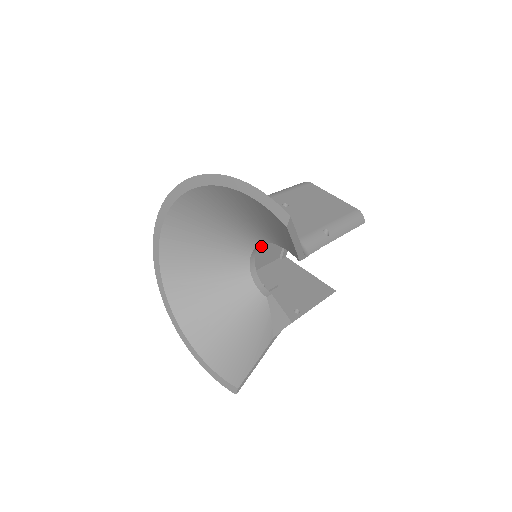
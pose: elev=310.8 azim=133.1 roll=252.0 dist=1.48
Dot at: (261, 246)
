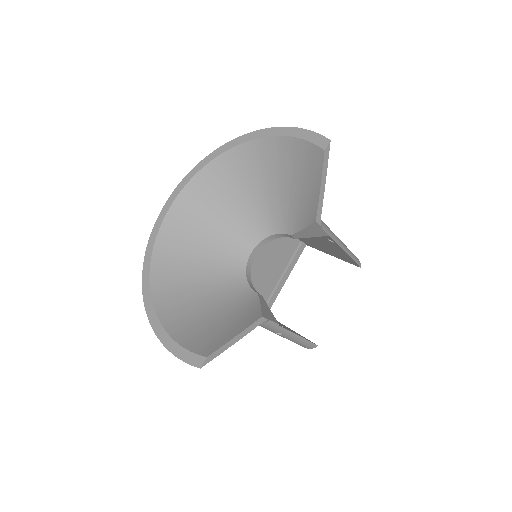
Dot at: (255, 271)
